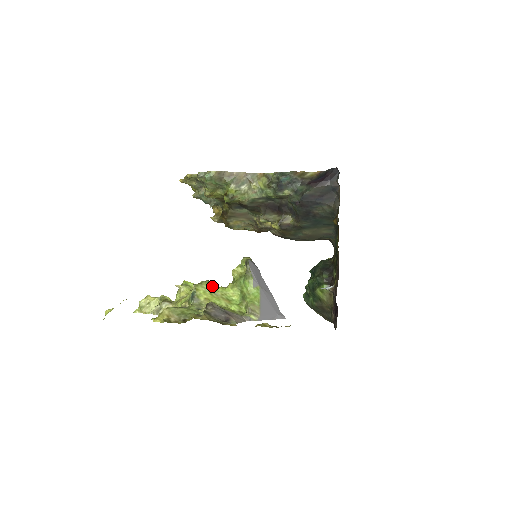
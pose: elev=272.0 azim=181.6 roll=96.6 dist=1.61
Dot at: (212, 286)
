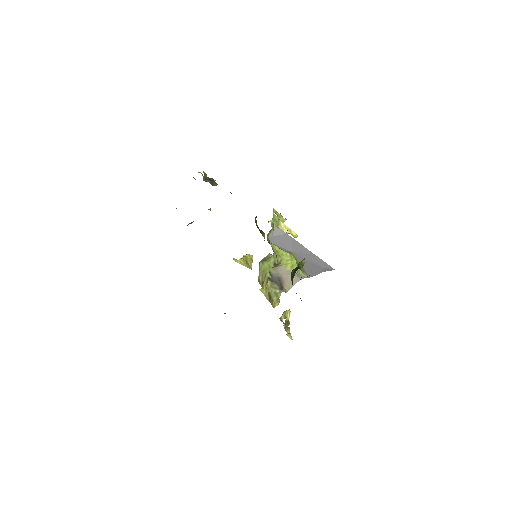
Dot at: occluded
